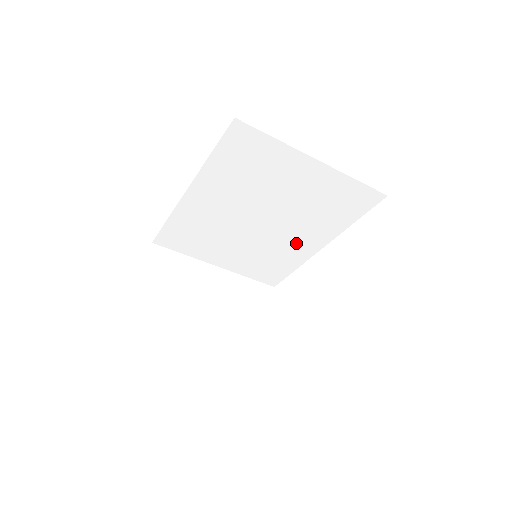
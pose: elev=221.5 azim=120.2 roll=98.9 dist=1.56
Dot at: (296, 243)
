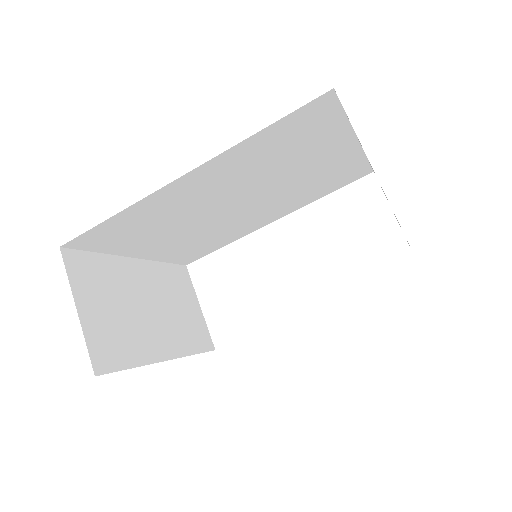
Dot at: (253, 221)
